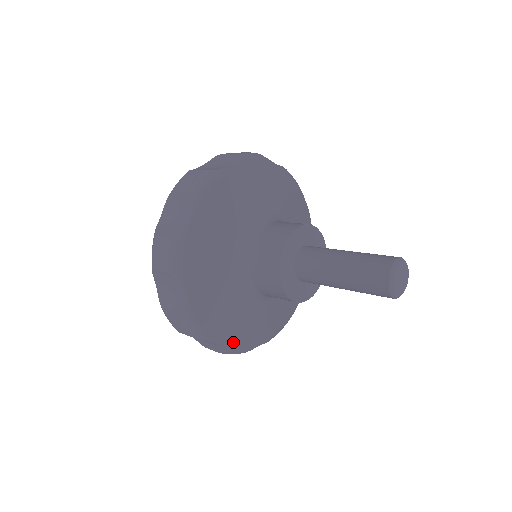
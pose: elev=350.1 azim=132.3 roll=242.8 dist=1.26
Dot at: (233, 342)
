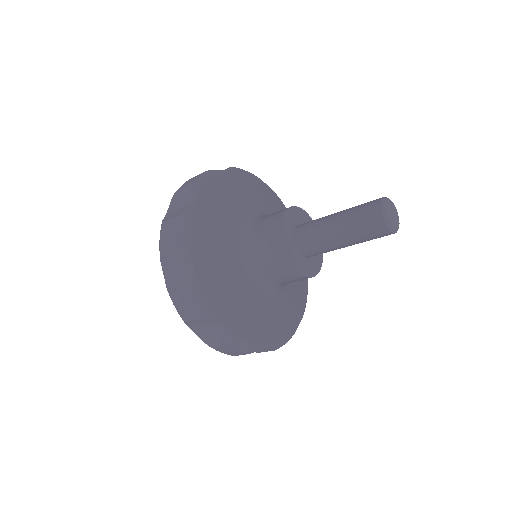
Dot at: (207, 283)
